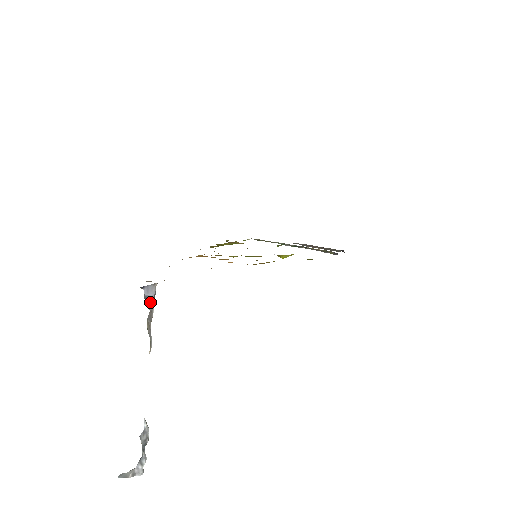
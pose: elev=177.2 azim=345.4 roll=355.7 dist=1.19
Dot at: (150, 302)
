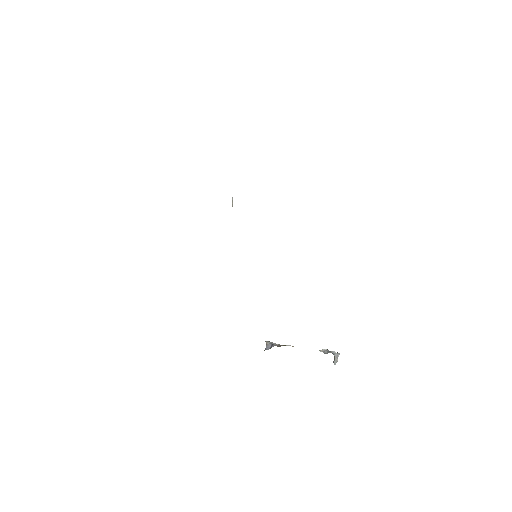
Dot at: (272, 346)
